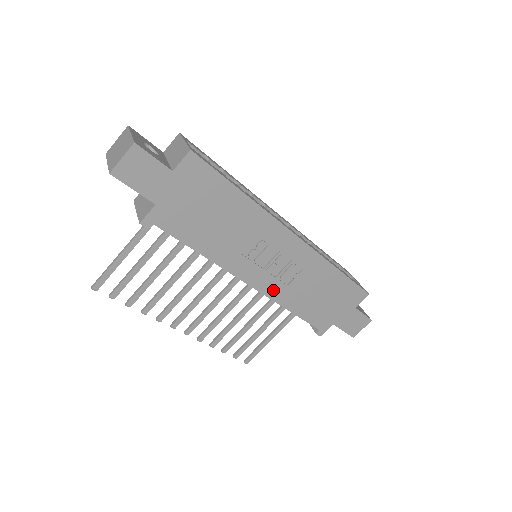
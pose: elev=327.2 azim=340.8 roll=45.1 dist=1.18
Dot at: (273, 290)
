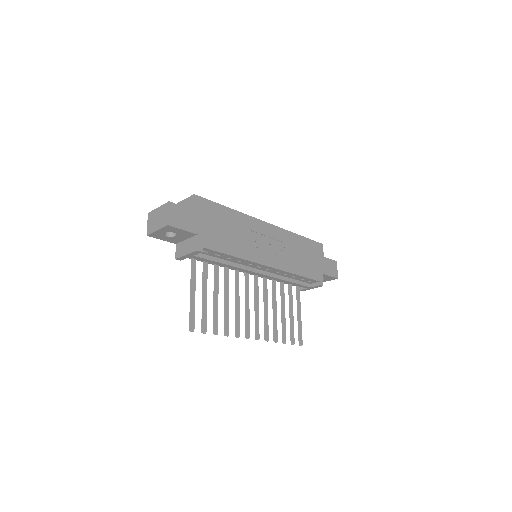
Dot at: (281, 264)
